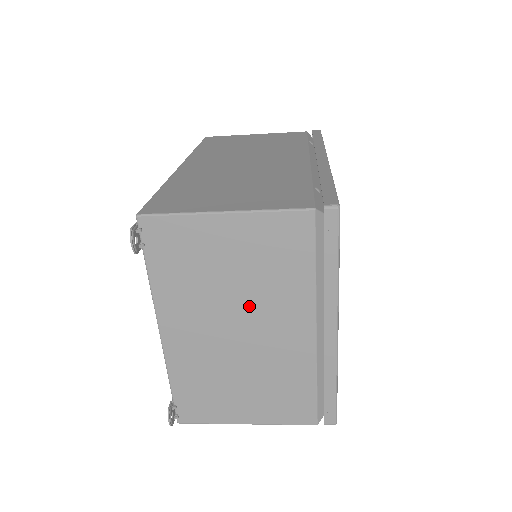
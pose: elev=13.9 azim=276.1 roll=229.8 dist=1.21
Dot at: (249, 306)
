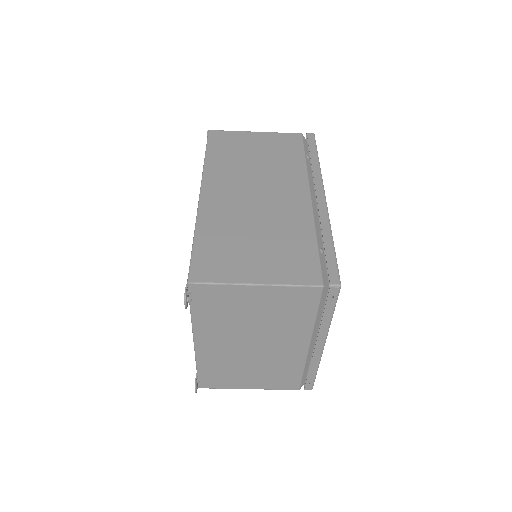
Dot at: (264, 333)
